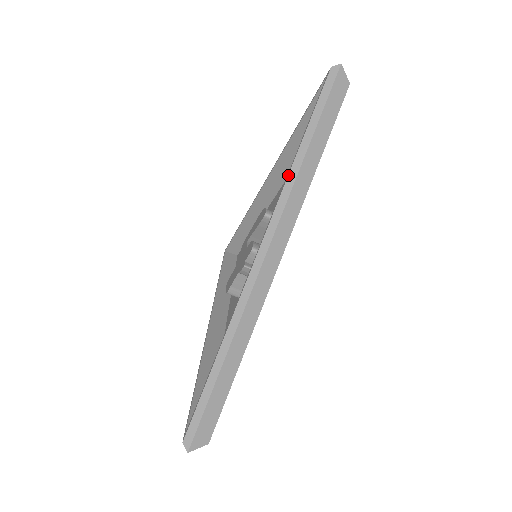
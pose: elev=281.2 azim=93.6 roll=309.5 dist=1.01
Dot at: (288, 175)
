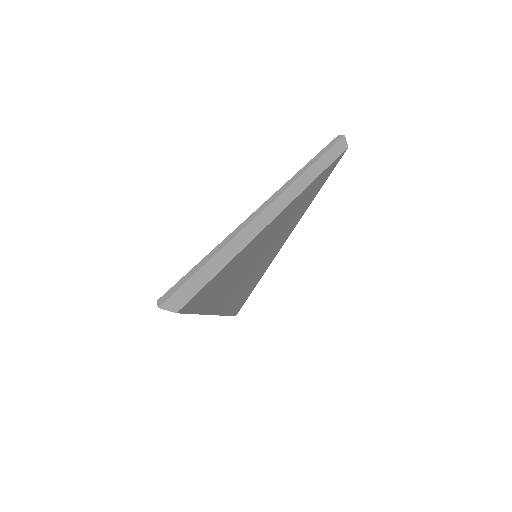
Dot at: (296, 173)
